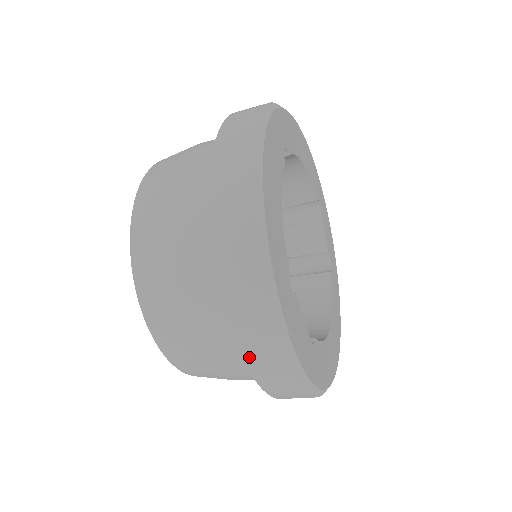
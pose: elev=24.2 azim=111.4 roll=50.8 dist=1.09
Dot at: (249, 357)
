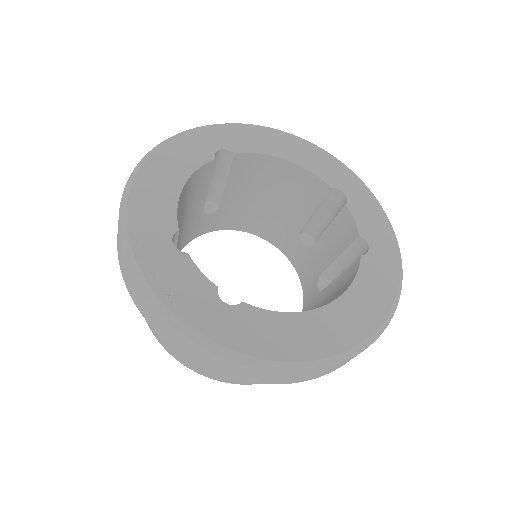
Dot at: (143, 313)
